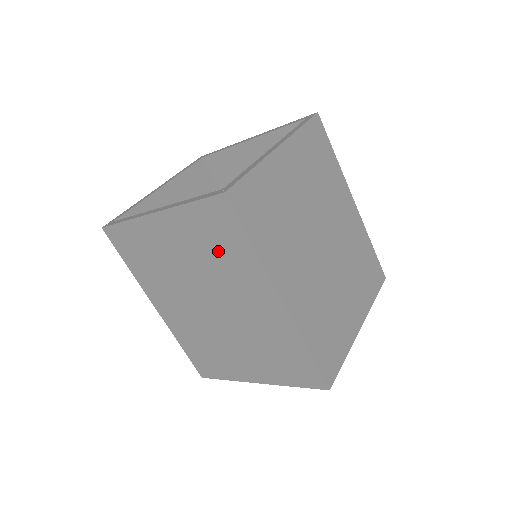
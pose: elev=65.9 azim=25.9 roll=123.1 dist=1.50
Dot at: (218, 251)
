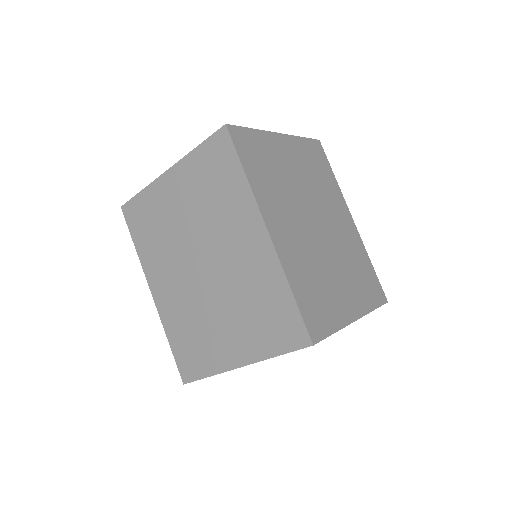
Dot at: (215, 192)
